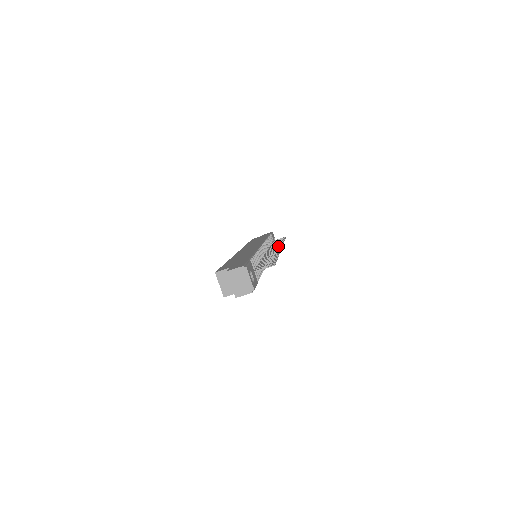
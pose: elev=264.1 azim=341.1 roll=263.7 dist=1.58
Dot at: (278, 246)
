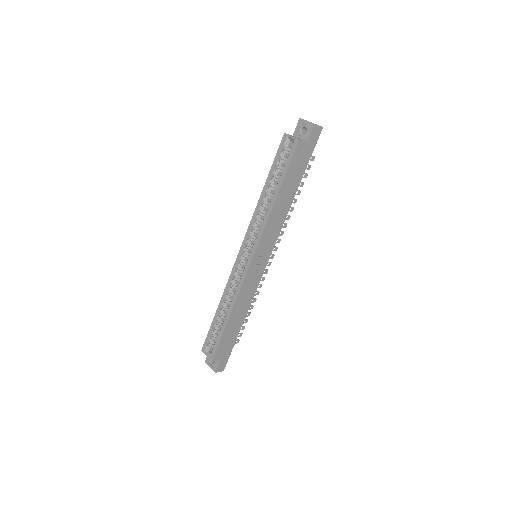
Dot at: (265, 270)
